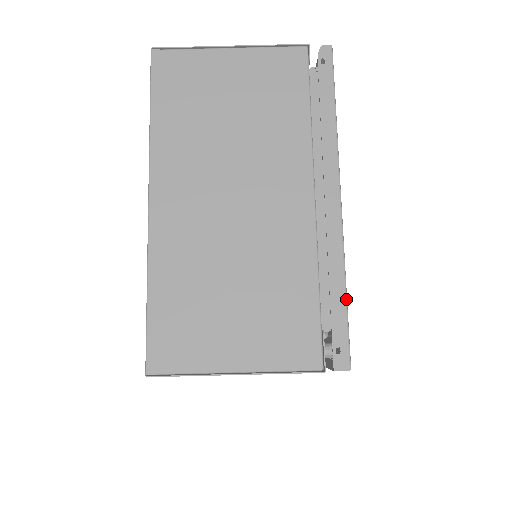
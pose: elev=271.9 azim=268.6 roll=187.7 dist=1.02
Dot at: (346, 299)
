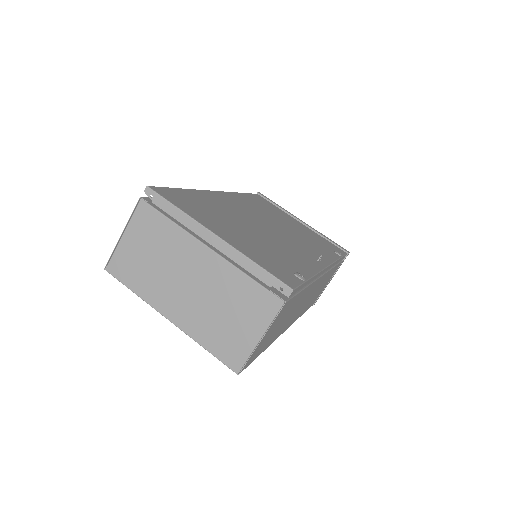
Dot at: (262, 268)
